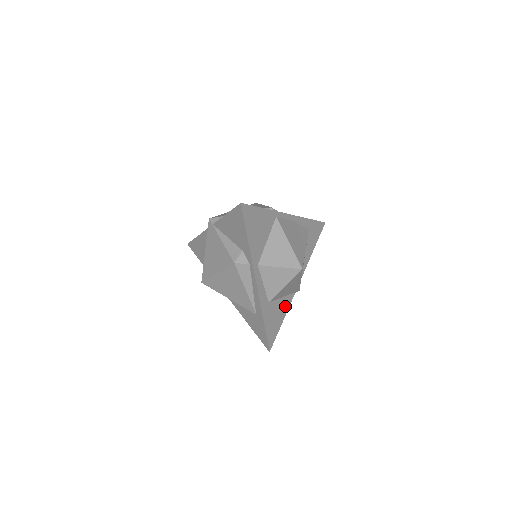
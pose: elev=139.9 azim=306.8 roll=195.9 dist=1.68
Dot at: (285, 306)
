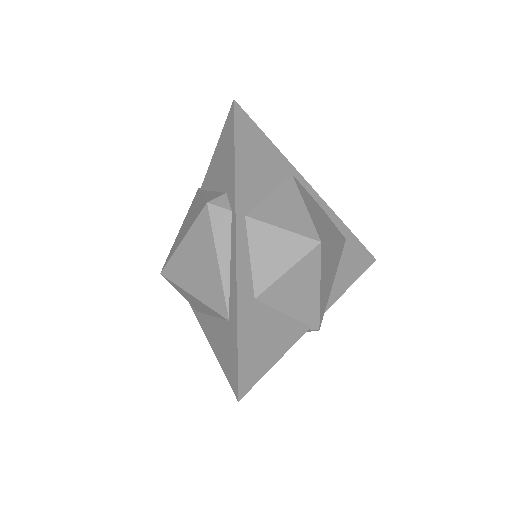
Dot at: (287, 335)
